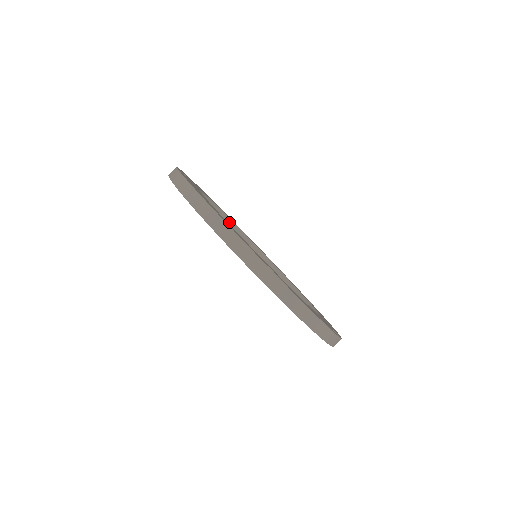
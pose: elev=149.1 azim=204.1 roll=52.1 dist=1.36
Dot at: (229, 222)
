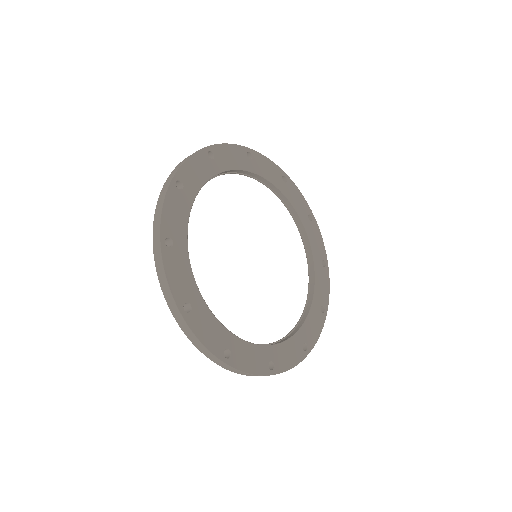
Dot at: (281, 195)
